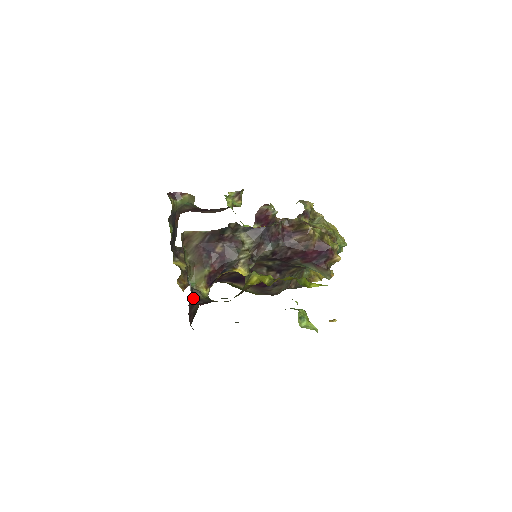
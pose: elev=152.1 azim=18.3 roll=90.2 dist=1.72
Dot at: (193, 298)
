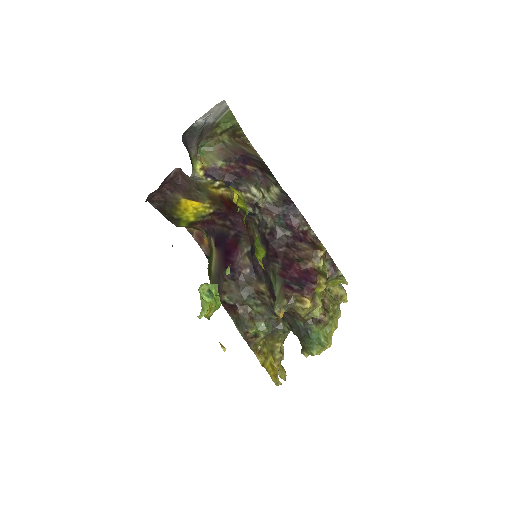
Dot at: (188, 141)
